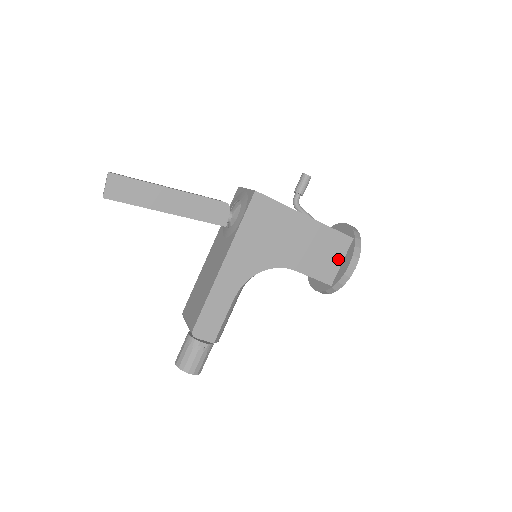
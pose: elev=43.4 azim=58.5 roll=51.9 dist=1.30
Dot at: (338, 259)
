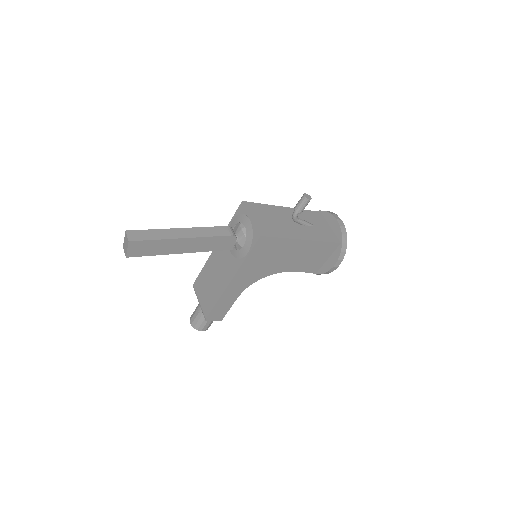
Dot at: (325, 257)
